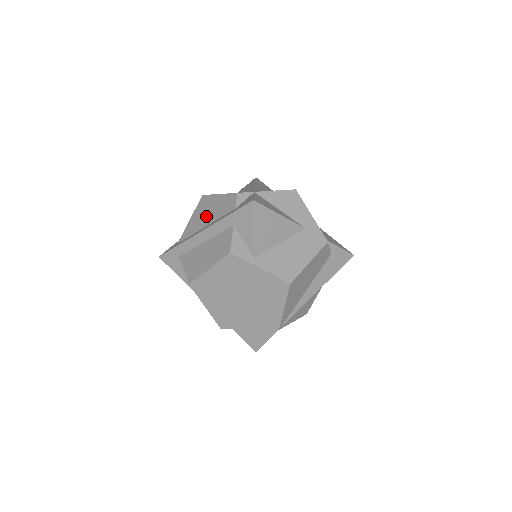
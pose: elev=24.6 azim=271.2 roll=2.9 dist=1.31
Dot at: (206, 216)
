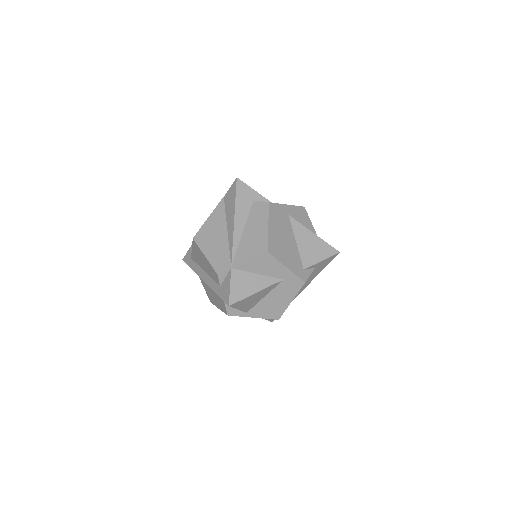
Dot at: (202, 263)
